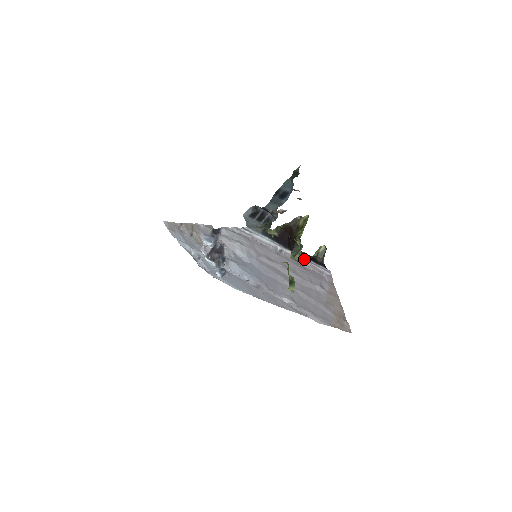
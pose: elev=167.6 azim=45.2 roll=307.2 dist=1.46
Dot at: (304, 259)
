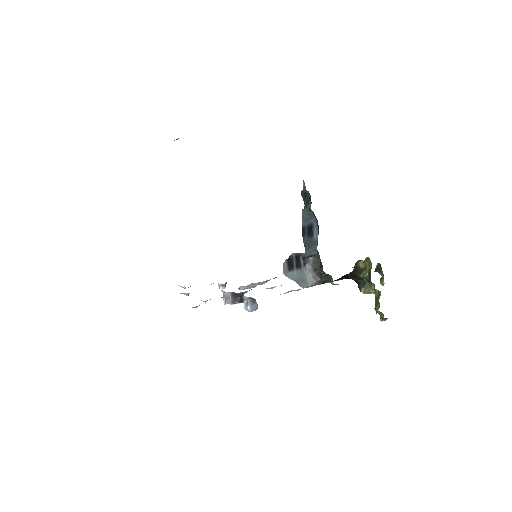
Dot at: occluded
